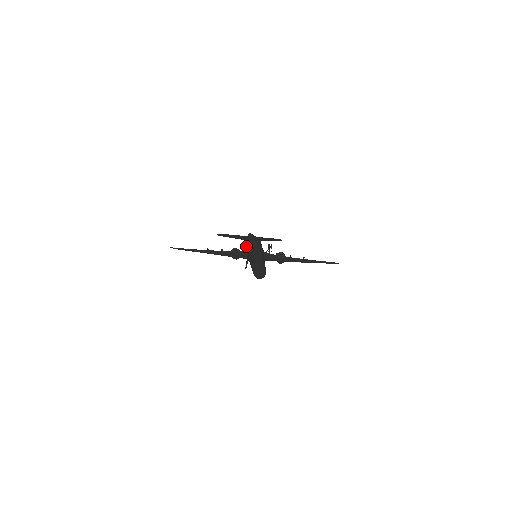
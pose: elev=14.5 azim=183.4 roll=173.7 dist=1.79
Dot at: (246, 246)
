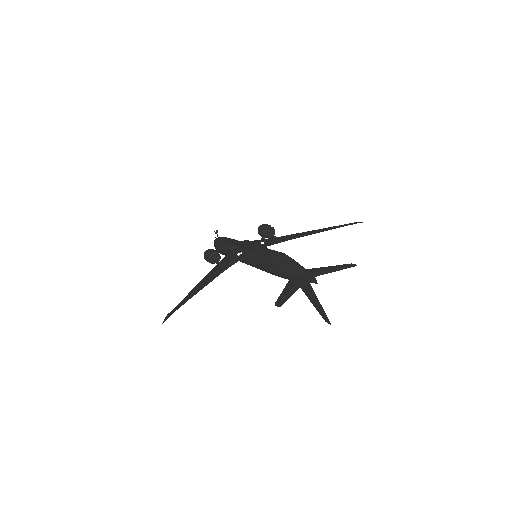
Dot at: occluded
